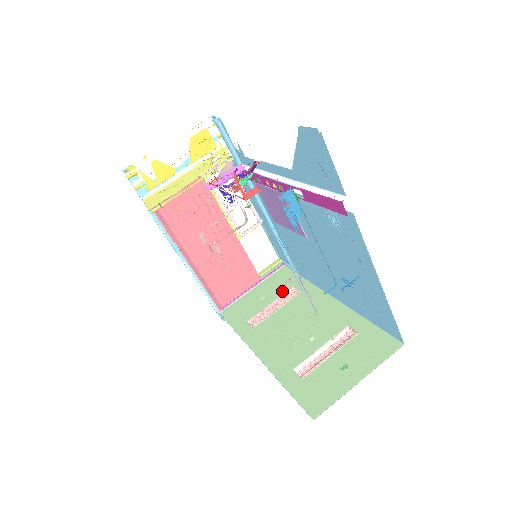
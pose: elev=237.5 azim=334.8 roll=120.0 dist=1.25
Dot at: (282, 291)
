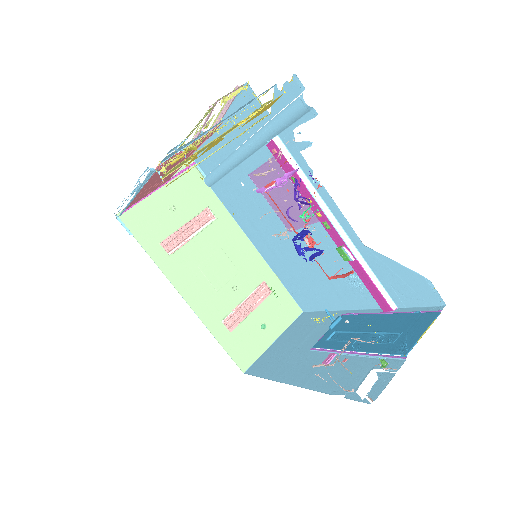
Dot at: (196, 209)
